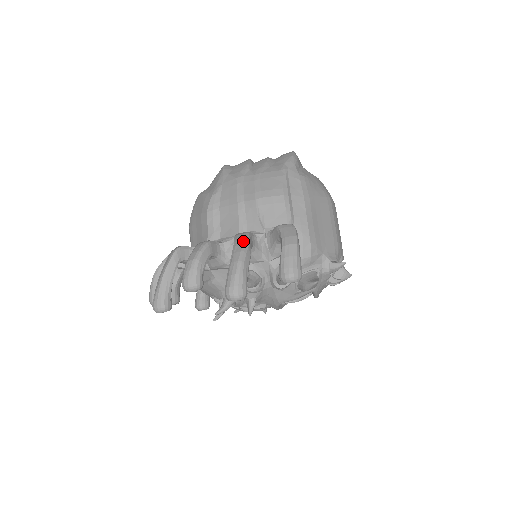
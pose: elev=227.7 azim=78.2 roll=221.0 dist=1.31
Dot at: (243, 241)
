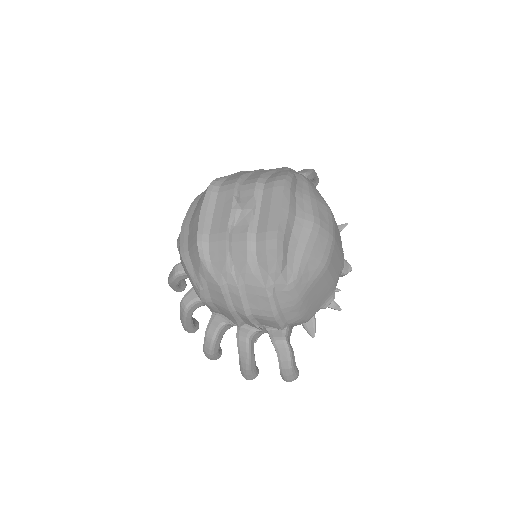
Dot at: (246, 355)
